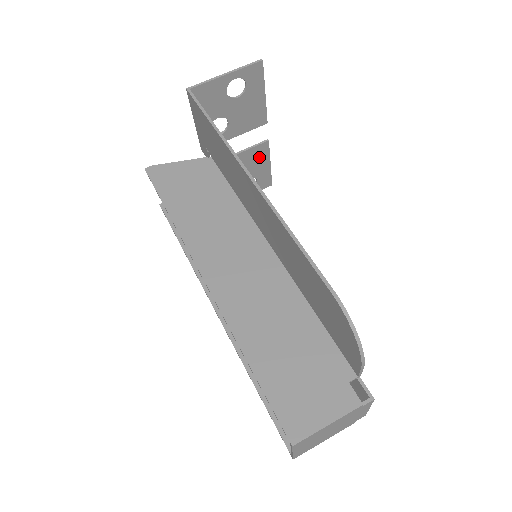
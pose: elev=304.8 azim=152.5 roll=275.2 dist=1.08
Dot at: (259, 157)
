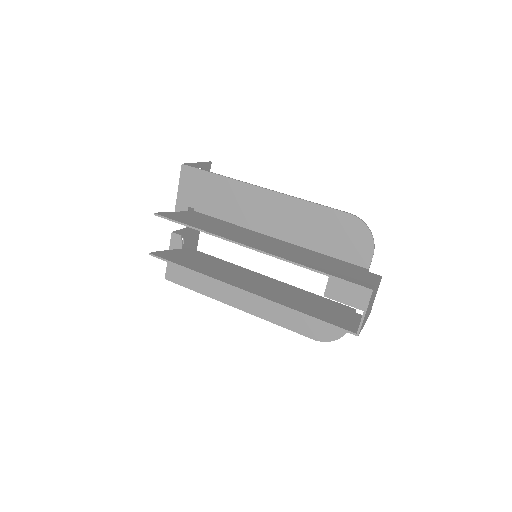
Dot at: (194, 236)
